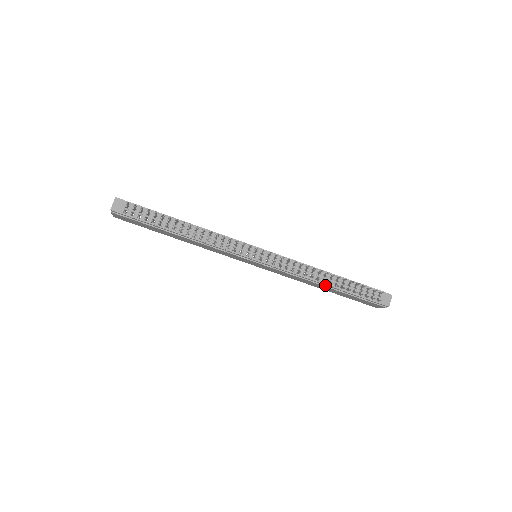
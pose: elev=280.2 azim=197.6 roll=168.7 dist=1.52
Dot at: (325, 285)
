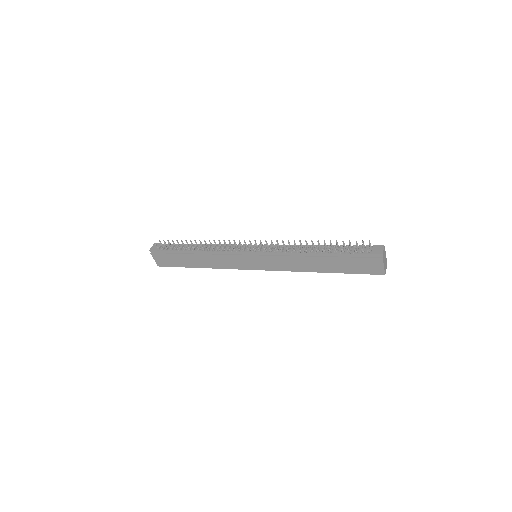
Dot at: (315, 256)
